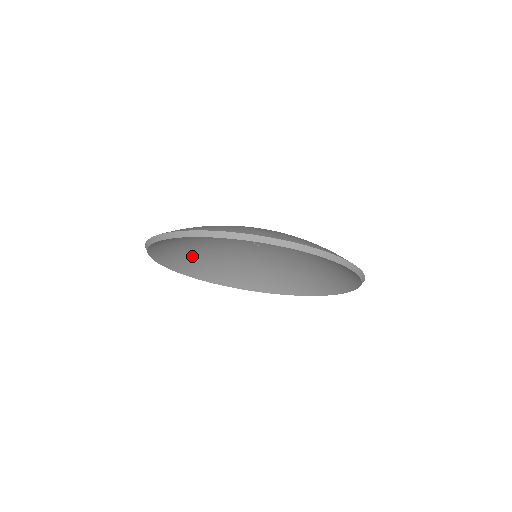
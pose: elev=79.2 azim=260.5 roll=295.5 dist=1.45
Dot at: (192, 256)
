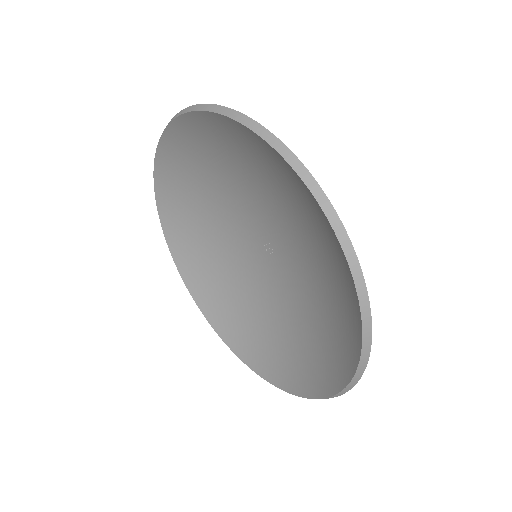
Dot at: (192, 181)
